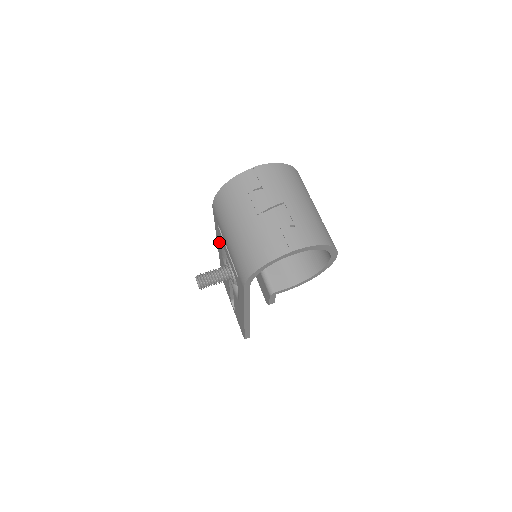
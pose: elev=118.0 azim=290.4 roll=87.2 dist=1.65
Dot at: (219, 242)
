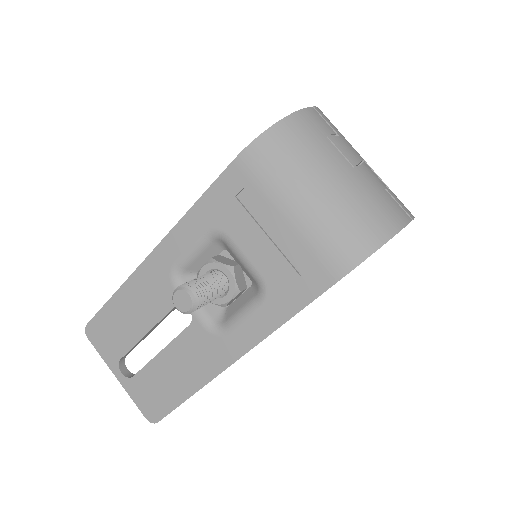
Dot at: (191, 234)
